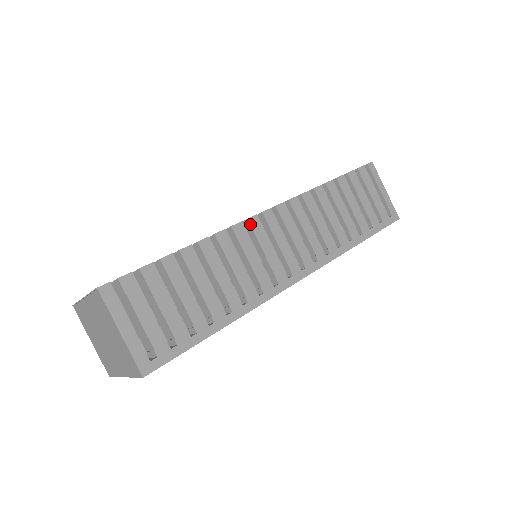
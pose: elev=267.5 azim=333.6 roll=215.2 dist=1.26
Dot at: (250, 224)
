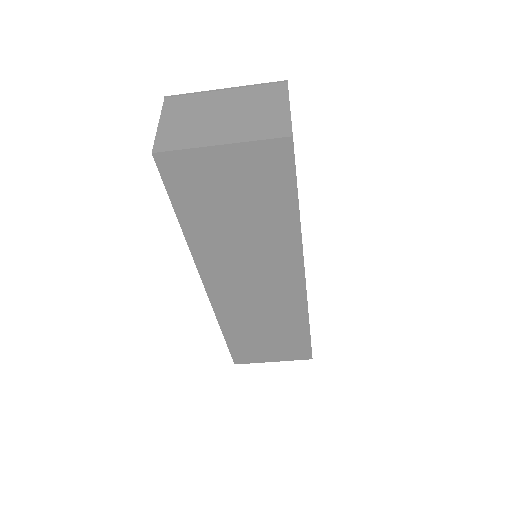
Dot at: occluded
